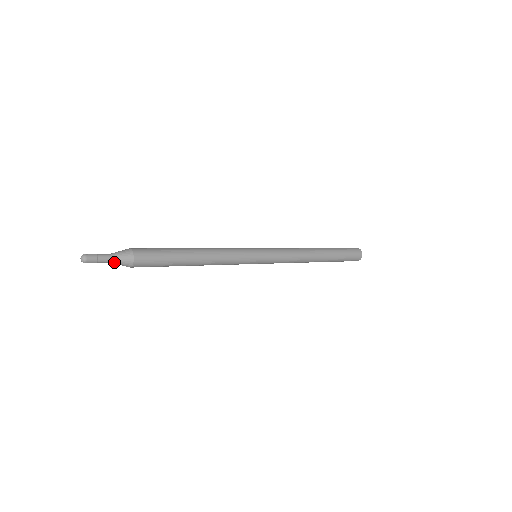
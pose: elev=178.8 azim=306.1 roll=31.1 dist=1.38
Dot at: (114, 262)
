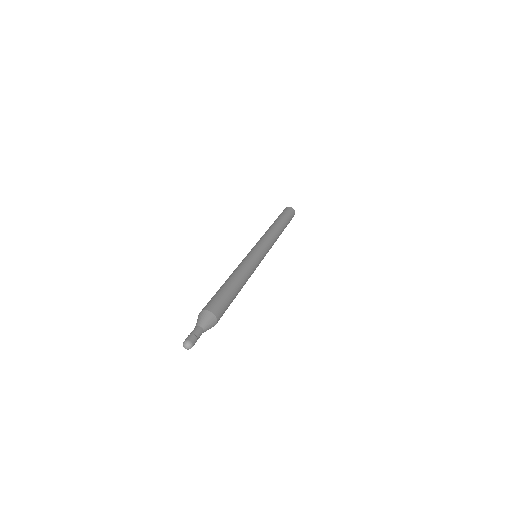
Dot at: (203, 332)
